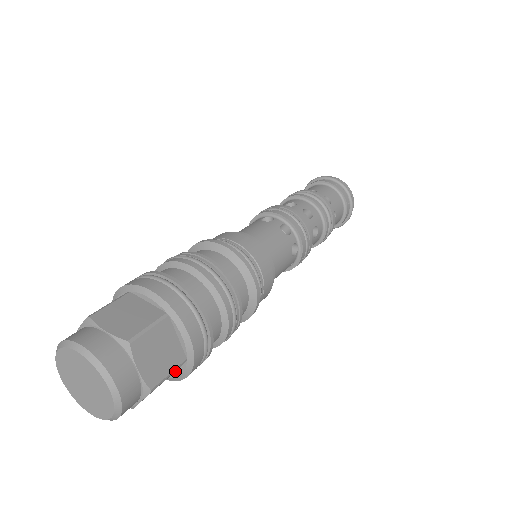
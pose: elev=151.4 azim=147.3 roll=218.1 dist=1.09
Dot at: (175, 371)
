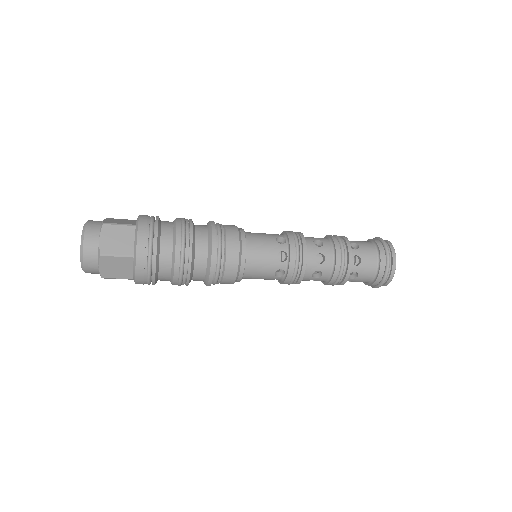
Dot at: occluded
